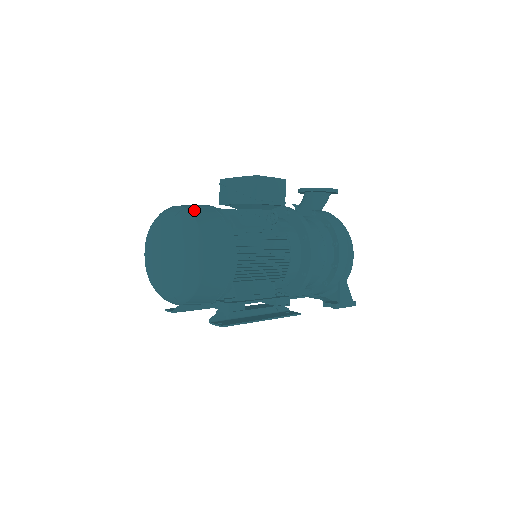
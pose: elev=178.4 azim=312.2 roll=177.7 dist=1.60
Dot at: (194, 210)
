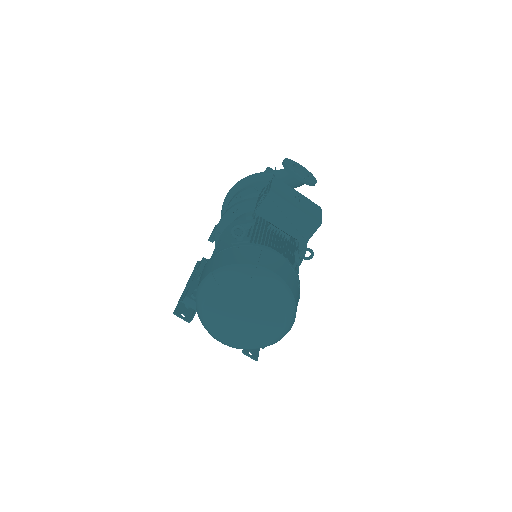
Dot at: (290, 283)
